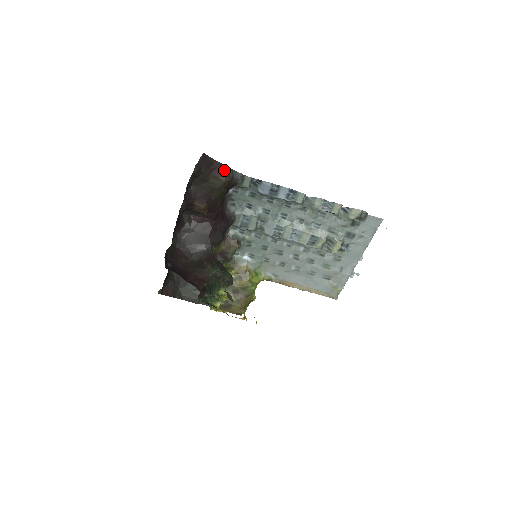
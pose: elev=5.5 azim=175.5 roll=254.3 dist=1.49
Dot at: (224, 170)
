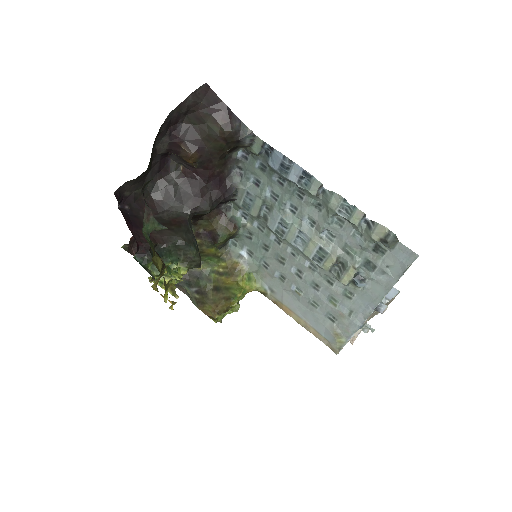
Dot at: (229, 117)
